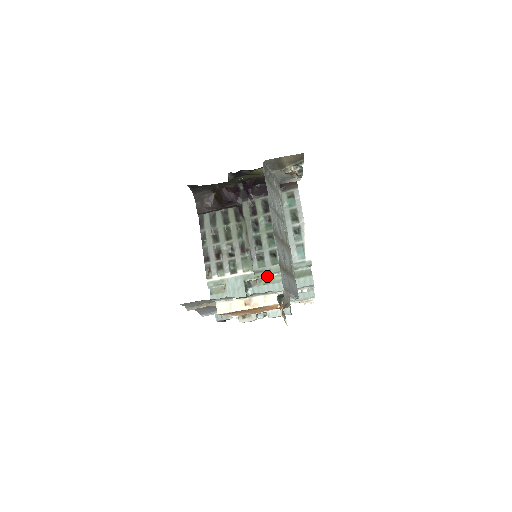
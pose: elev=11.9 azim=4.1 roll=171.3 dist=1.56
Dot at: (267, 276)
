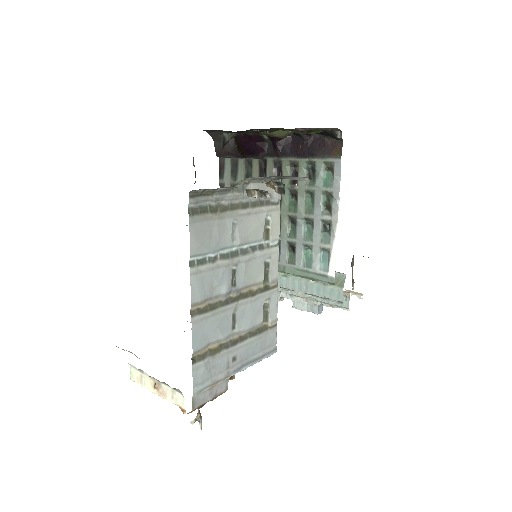
Dot at: occluded
